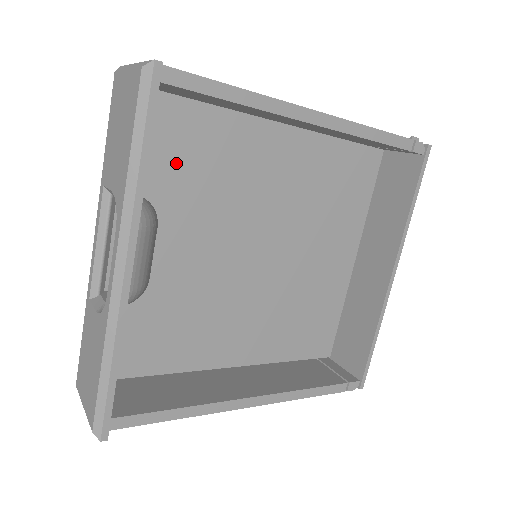
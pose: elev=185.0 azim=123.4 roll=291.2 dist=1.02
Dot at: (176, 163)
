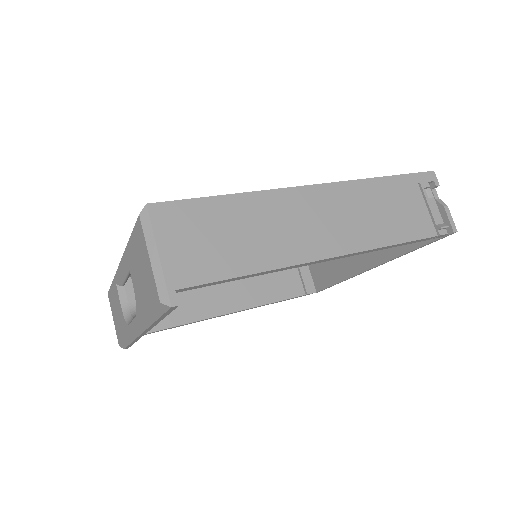
Dot at: occluded
